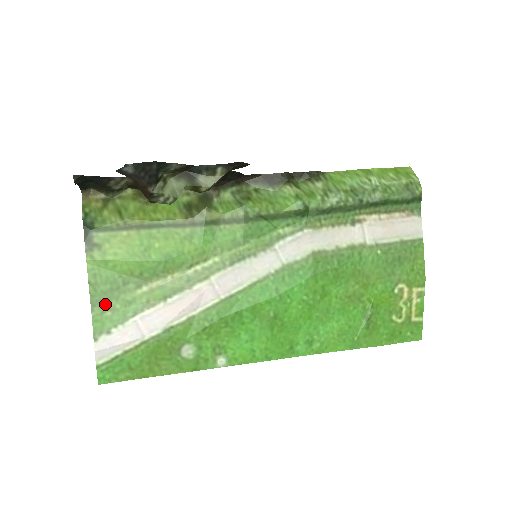
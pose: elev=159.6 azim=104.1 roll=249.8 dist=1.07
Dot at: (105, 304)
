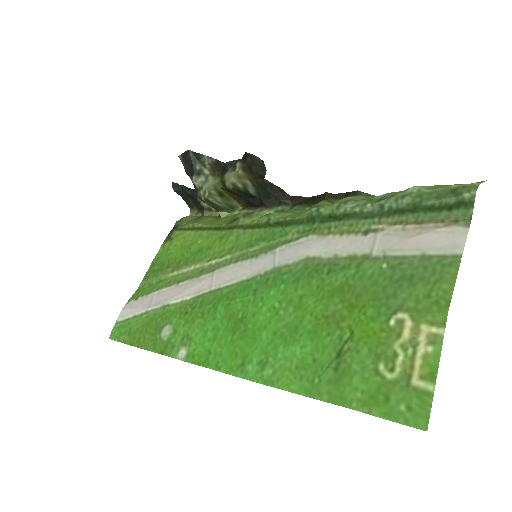
Dot at: (149, 279)
